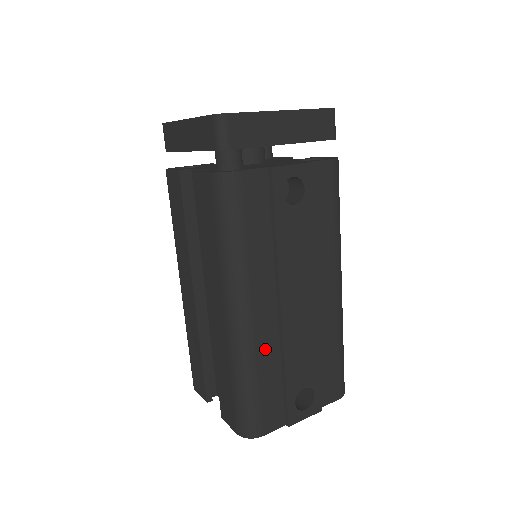
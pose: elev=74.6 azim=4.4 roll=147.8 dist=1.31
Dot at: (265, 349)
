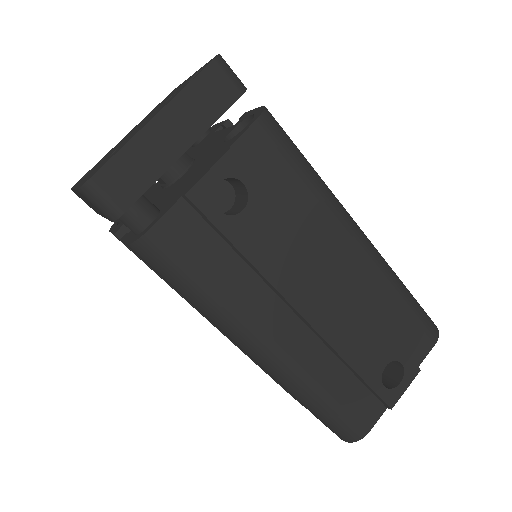
Dot at: (315, 364)
